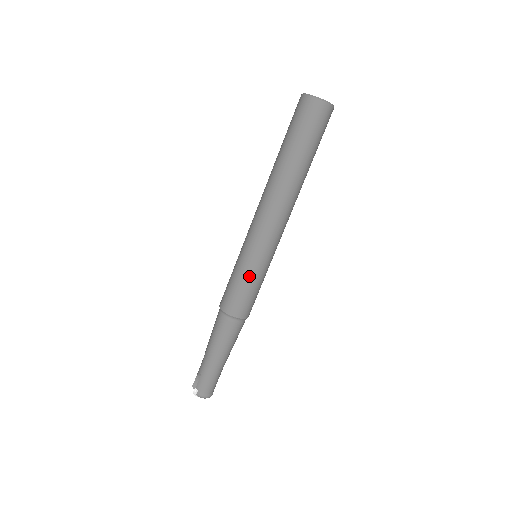
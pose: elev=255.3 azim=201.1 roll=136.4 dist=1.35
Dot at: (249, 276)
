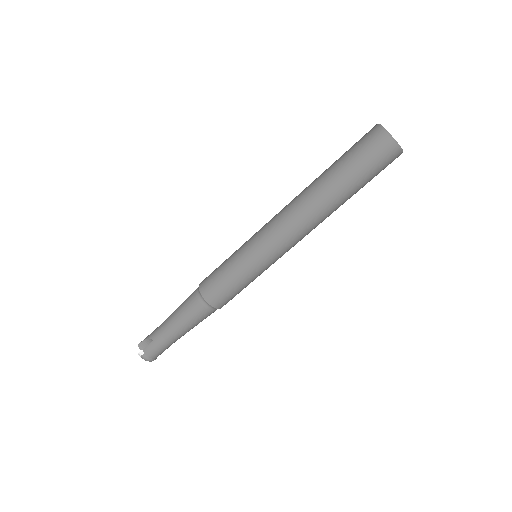
Dot at: (243, 276)
